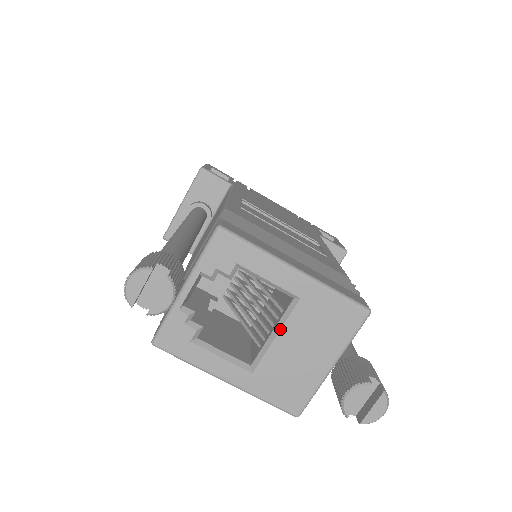
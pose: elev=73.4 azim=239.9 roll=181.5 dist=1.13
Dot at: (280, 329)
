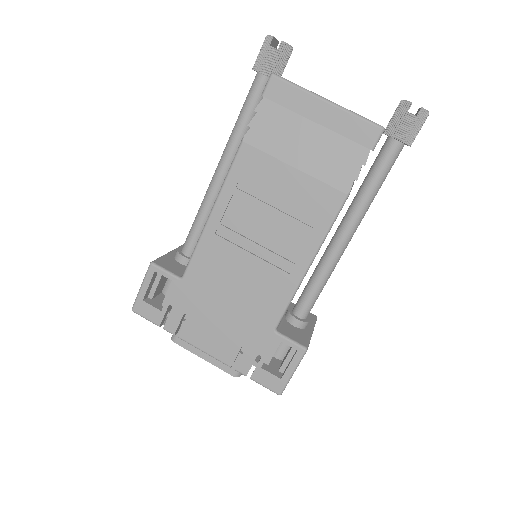
Dot at: occluded
